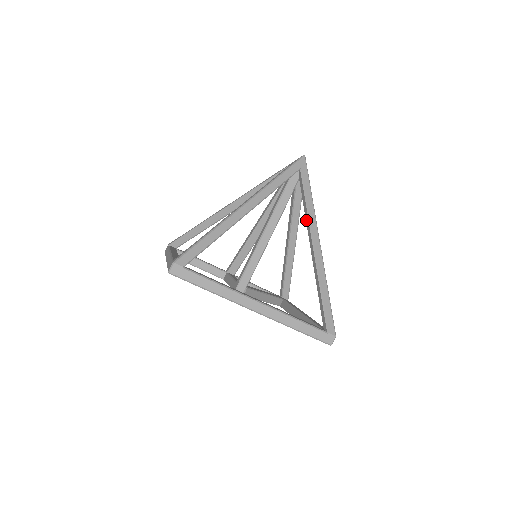
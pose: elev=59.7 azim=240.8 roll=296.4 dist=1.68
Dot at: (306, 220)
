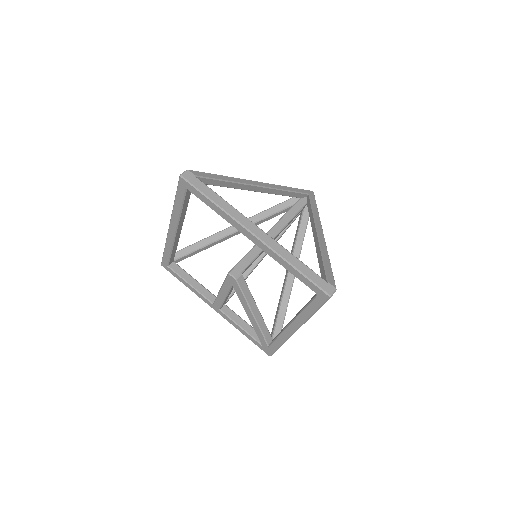
Dot at: (311, 221)
